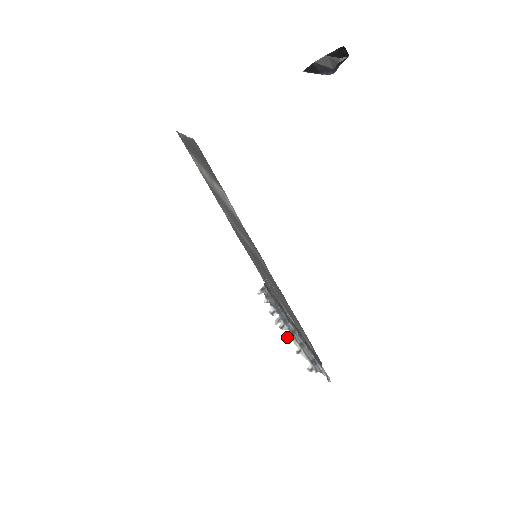
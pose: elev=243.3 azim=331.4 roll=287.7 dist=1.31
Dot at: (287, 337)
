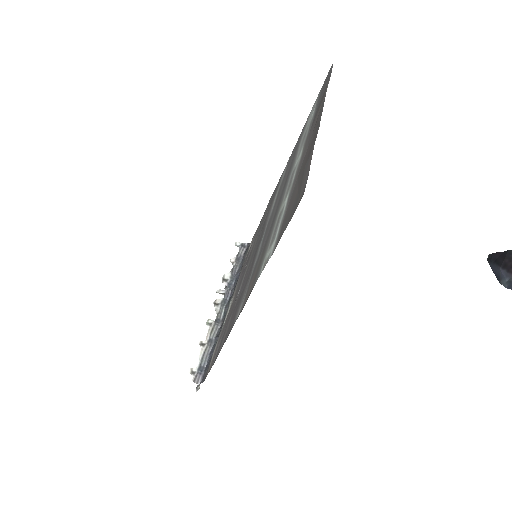
Dot at: (209, 319)
